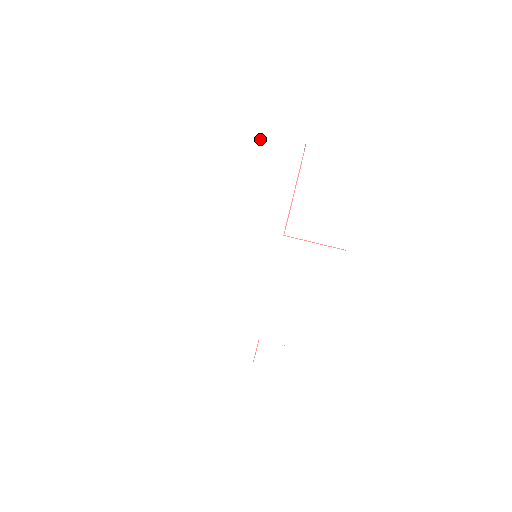
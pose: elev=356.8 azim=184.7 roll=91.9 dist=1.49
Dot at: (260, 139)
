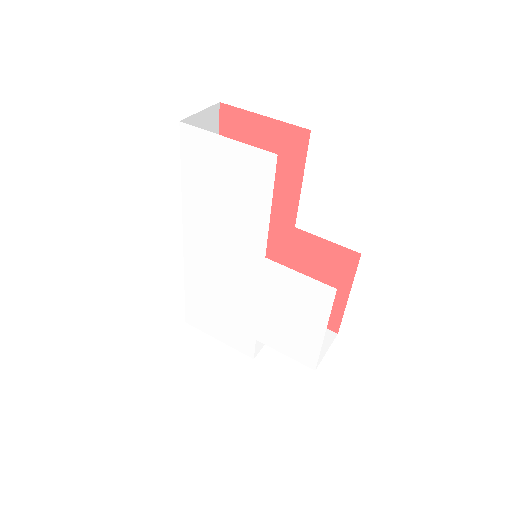
Dot at: (226, 148)
